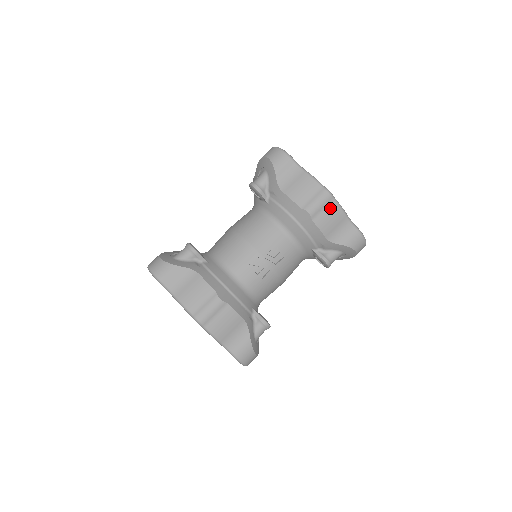
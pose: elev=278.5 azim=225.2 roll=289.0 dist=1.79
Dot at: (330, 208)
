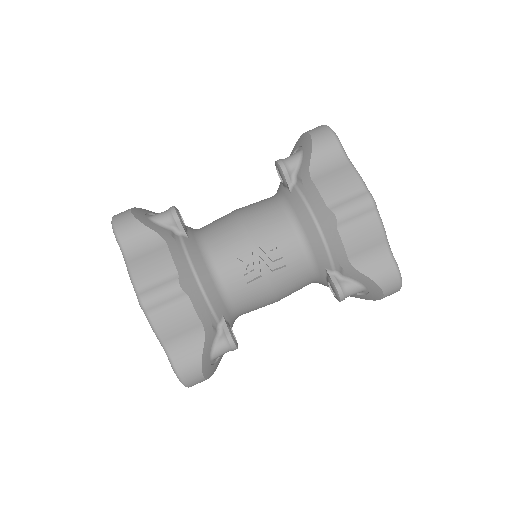
Dot at: (367, 221)
